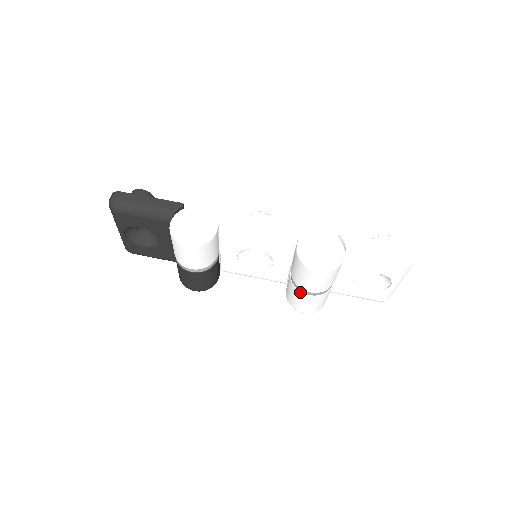
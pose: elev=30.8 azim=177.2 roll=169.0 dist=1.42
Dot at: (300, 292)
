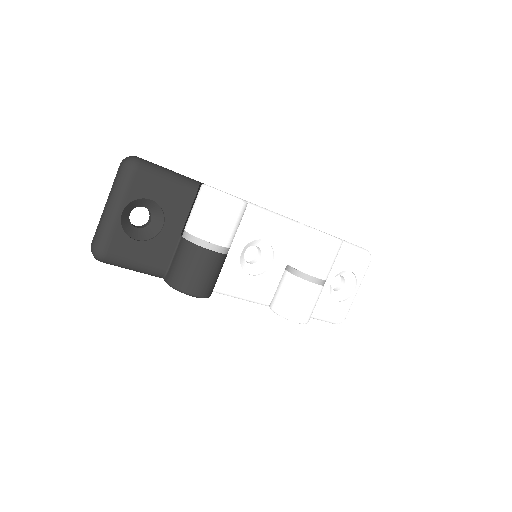
Dot at: (307, 282)
